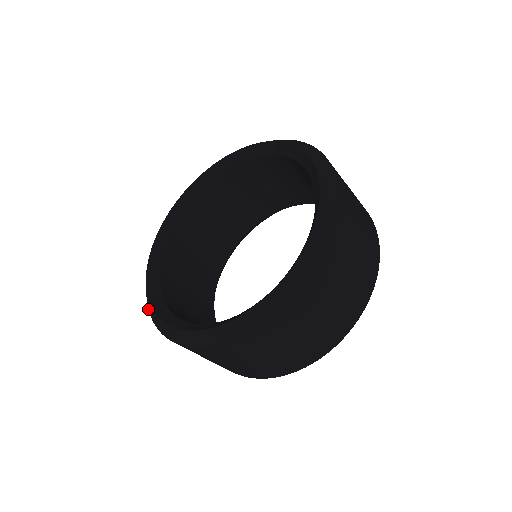
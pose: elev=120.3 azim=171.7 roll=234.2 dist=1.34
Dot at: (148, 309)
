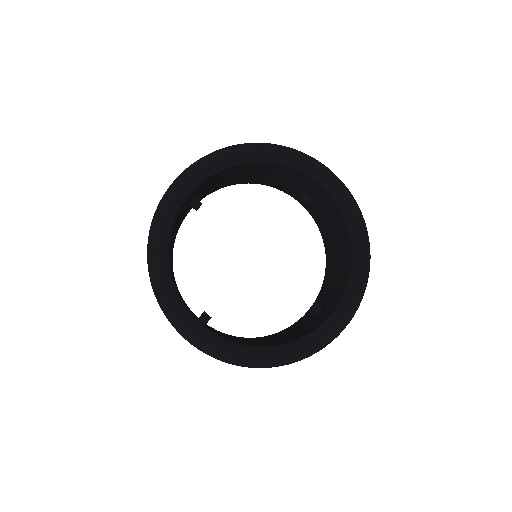
Dot at: (148, 242)
